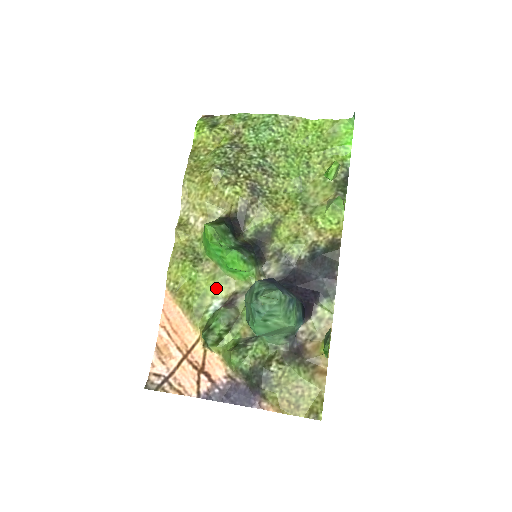
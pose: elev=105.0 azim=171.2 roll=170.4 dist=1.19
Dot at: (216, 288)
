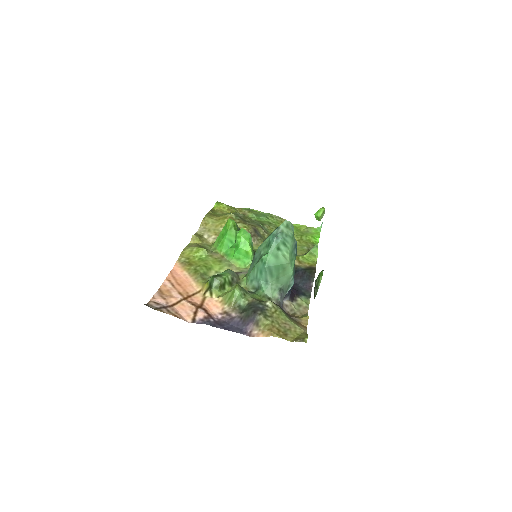
Dot at: (221, 267)
